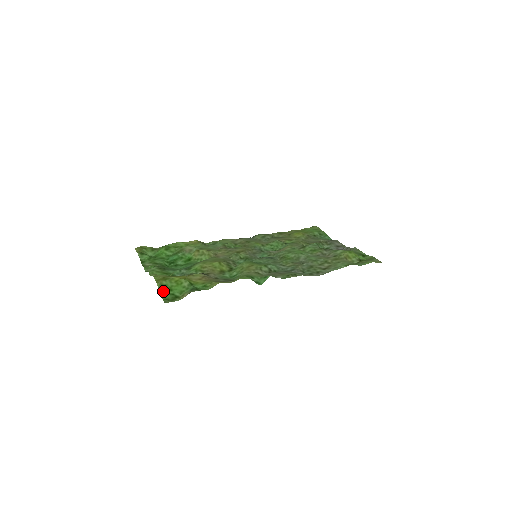
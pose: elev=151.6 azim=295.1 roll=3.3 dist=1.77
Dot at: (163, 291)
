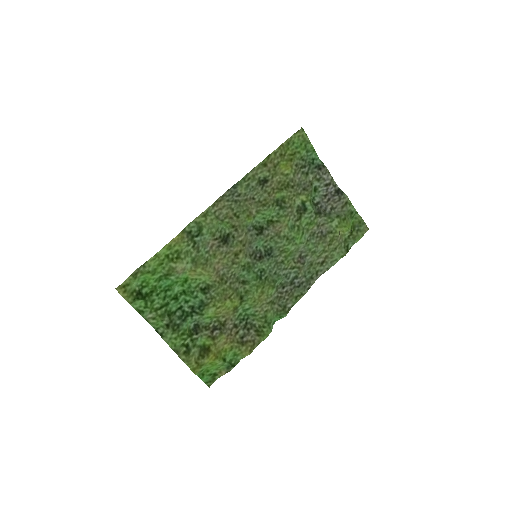
Dot at: (201, 375)
